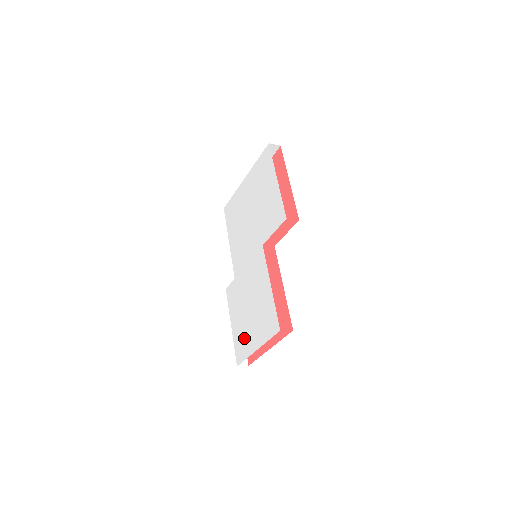
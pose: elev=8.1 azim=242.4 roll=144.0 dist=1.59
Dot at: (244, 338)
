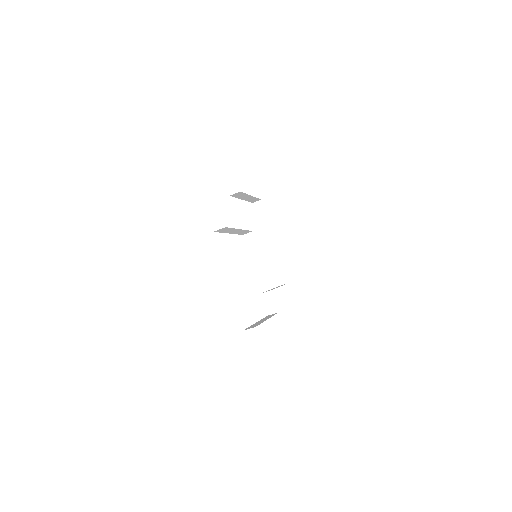
Dot at: occluded
